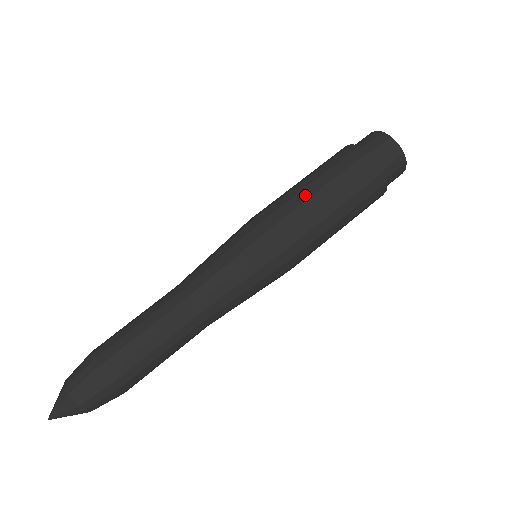
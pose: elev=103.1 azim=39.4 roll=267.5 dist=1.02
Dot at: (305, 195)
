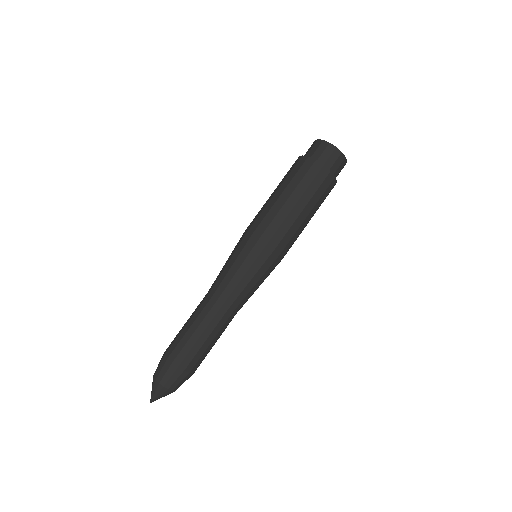
Dot at: (278, 205)
